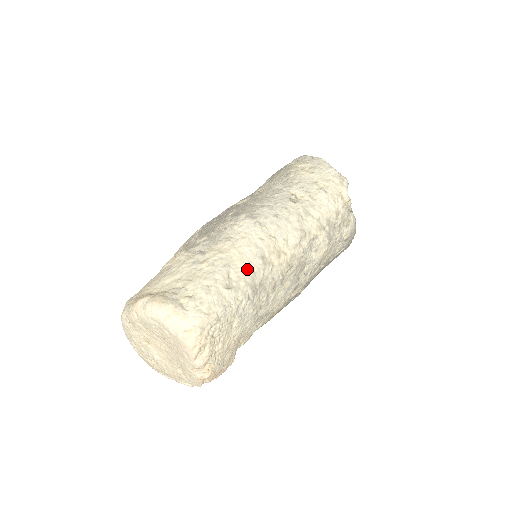
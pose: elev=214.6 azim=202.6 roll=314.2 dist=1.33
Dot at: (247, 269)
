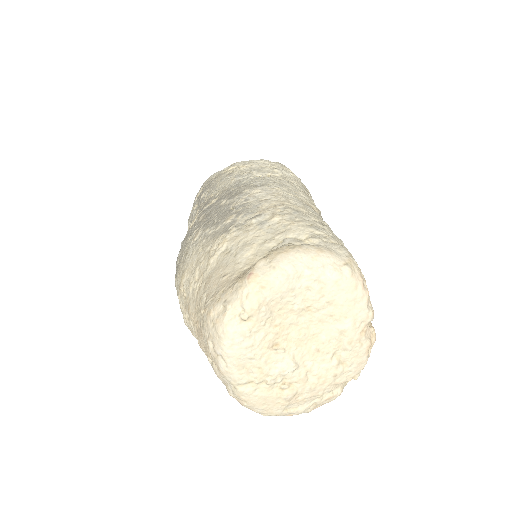
Dot at: (313, 214)
